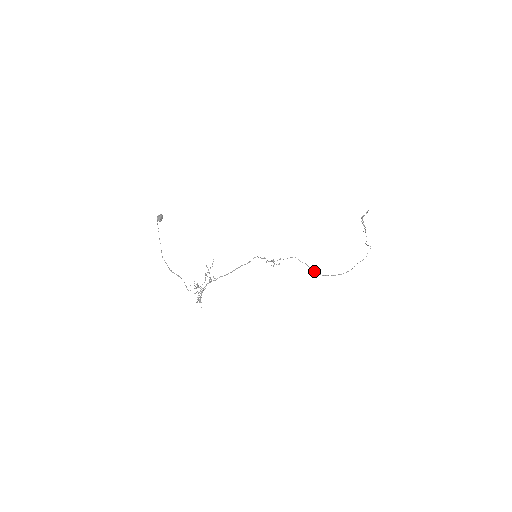
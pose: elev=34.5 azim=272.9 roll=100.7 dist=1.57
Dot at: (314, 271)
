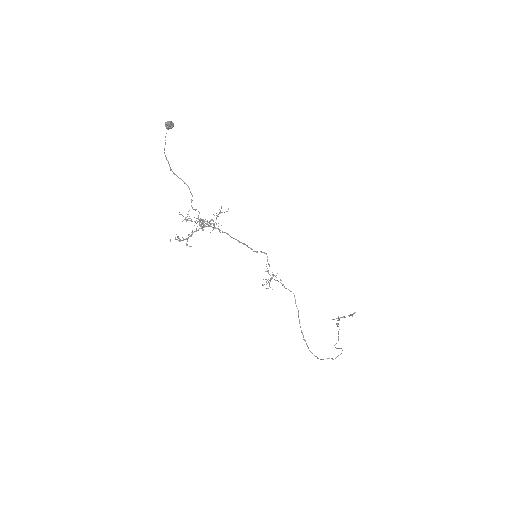
Dot at: occluded
